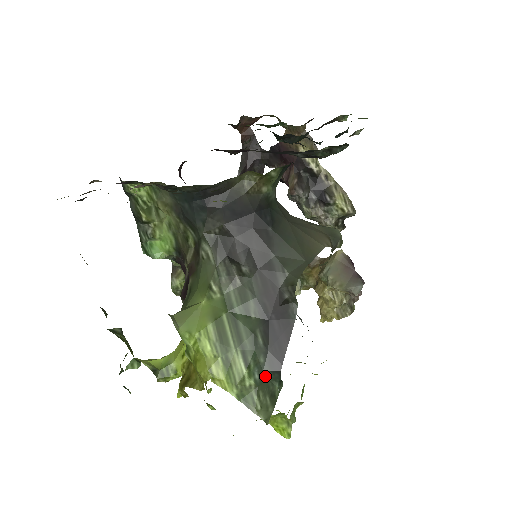
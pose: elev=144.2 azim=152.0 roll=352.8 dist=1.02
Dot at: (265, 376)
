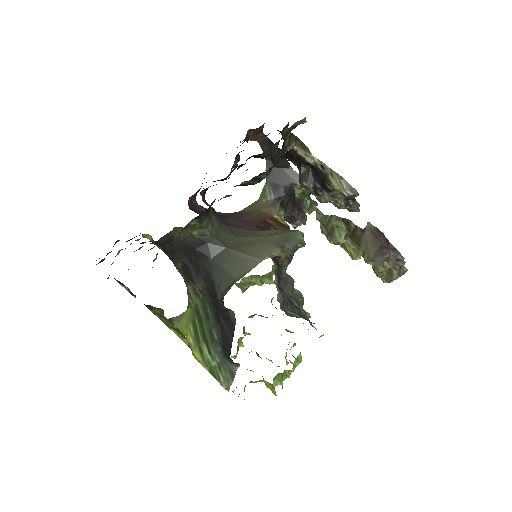
Dot at: (224, 360)
